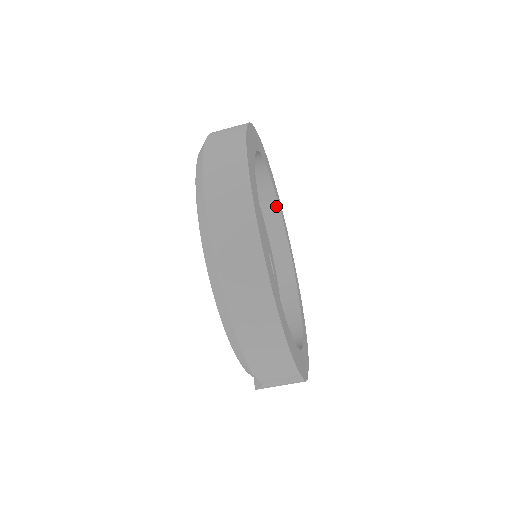
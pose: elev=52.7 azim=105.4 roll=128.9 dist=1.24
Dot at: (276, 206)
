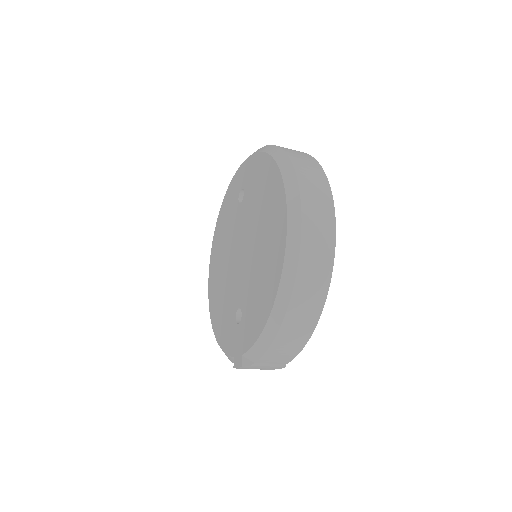
Dot at: occluded
